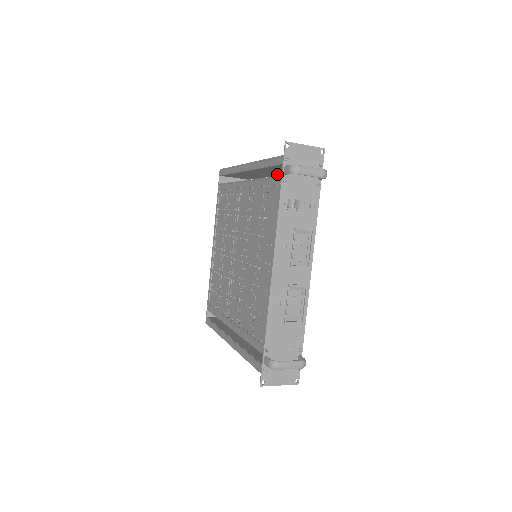
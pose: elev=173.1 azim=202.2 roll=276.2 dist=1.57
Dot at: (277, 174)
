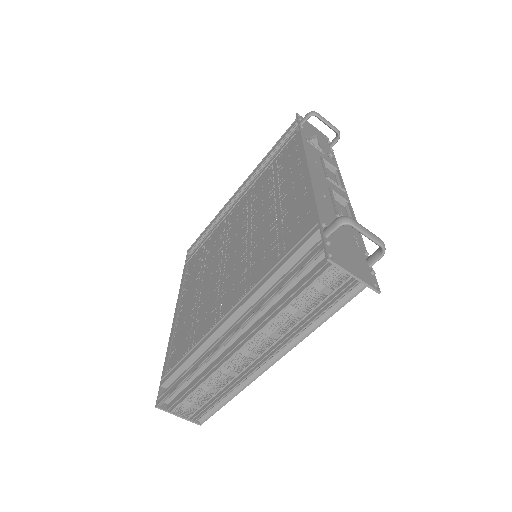
Dot at: occluded
